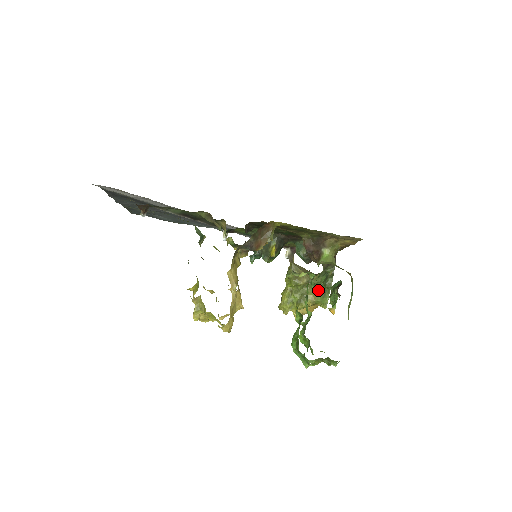
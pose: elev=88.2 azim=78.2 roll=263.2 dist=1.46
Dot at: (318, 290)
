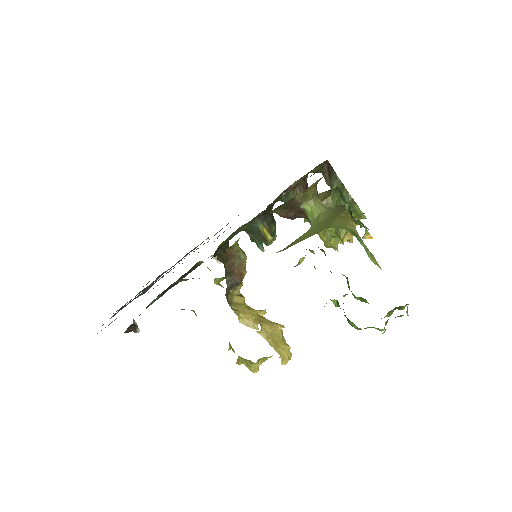
Dot at: occluded
